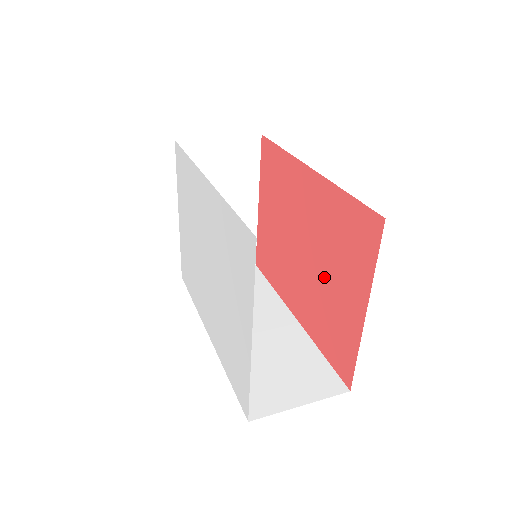
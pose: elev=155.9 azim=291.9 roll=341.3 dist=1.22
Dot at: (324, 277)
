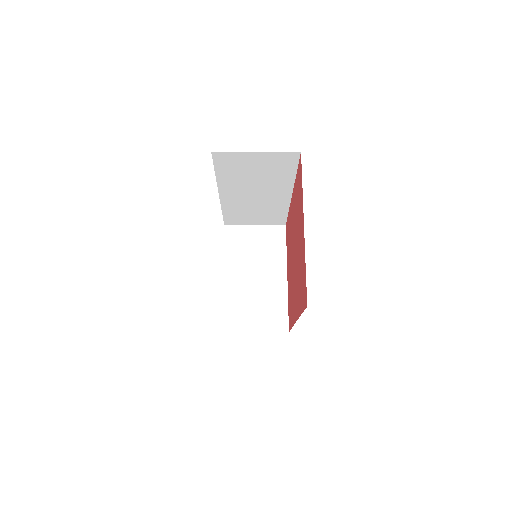
Dot at: occluded
